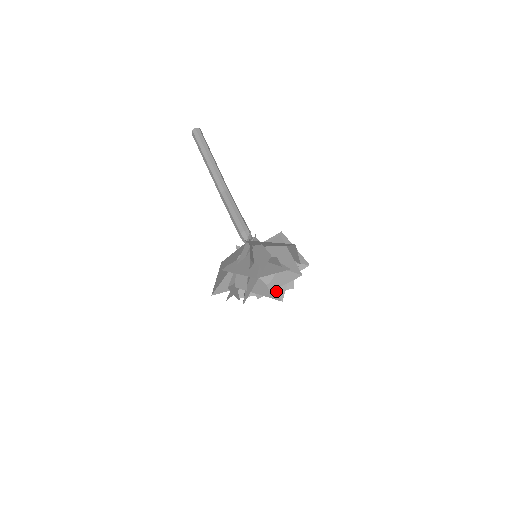
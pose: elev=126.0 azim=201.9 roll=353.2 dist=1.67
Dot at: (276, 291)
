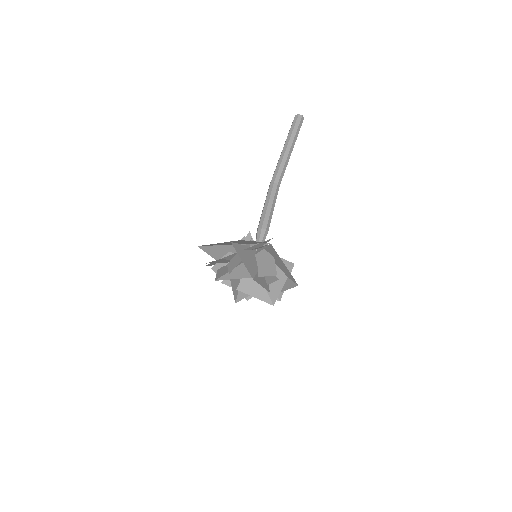
Dot at: (240, 292)
